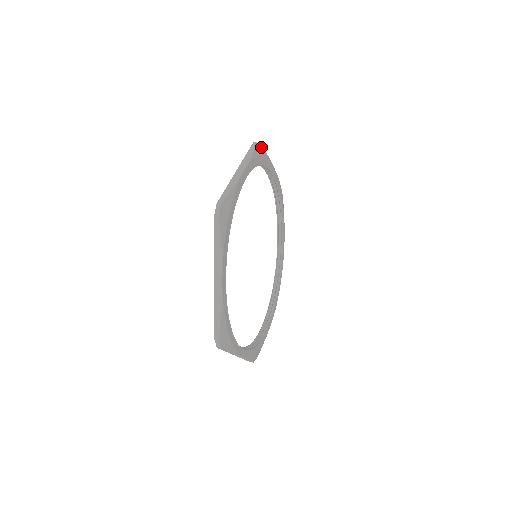
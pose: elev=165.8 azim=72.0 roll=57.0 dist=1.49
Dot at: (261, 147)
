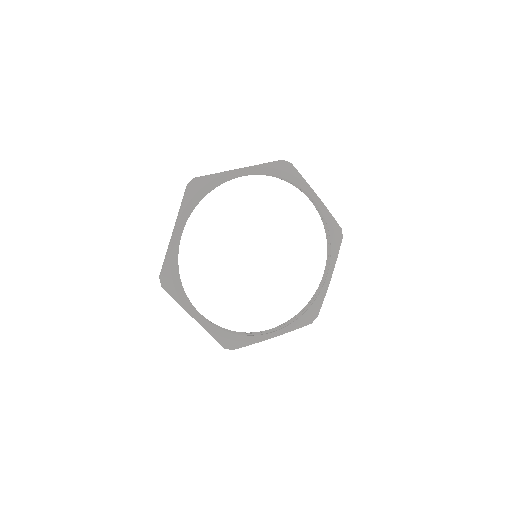
Dot at: (197, 180)
